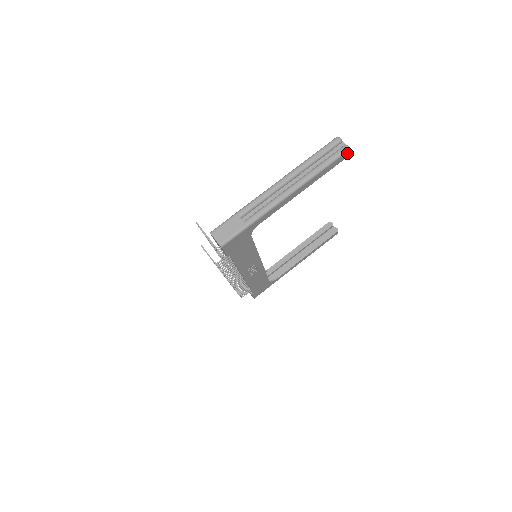
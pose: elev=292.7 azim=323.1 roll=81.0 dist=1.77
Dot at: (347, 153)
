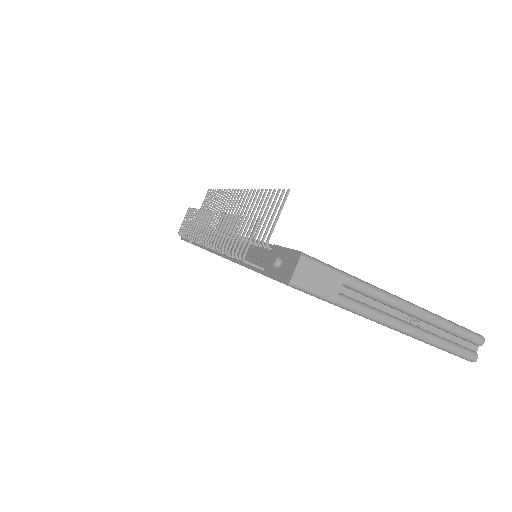
Dot at: (466, 359)
